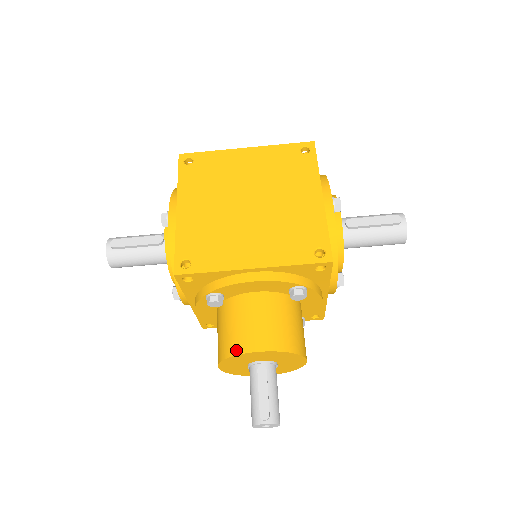
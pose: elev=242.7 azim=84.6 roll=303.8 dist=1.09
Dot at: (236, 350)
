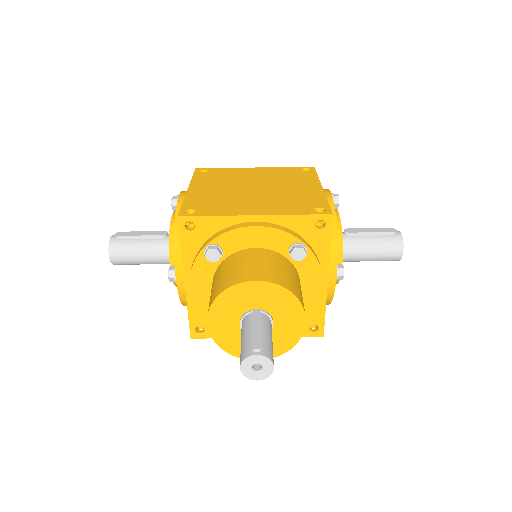
Dot at: (231, 283)
